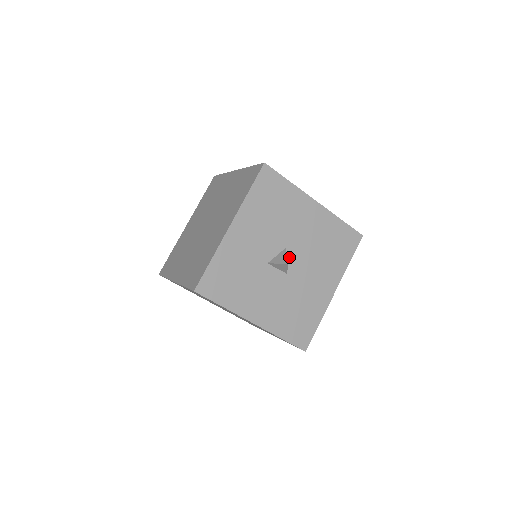
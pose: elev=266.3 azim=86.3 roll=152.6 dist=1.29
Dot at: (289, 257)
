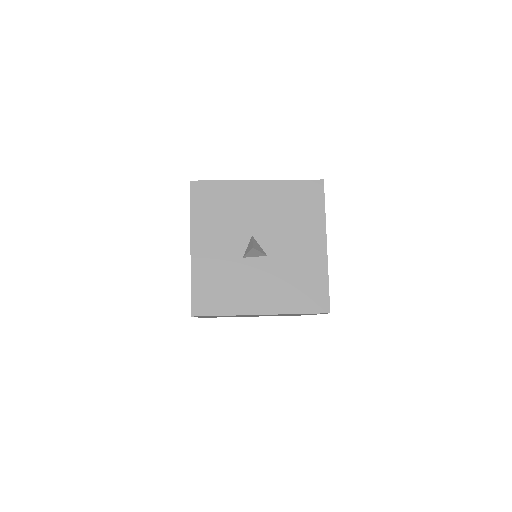
Dot at: (260, 241)
